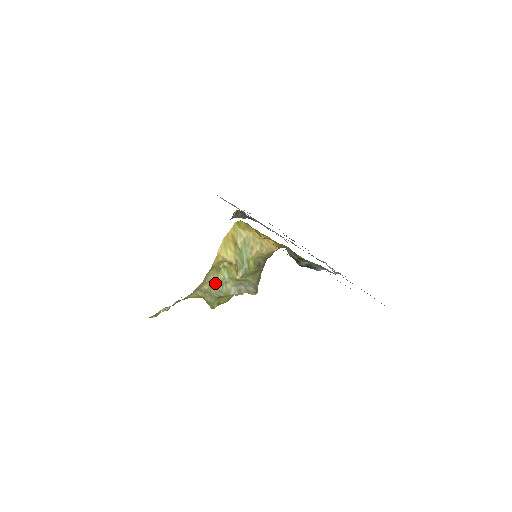
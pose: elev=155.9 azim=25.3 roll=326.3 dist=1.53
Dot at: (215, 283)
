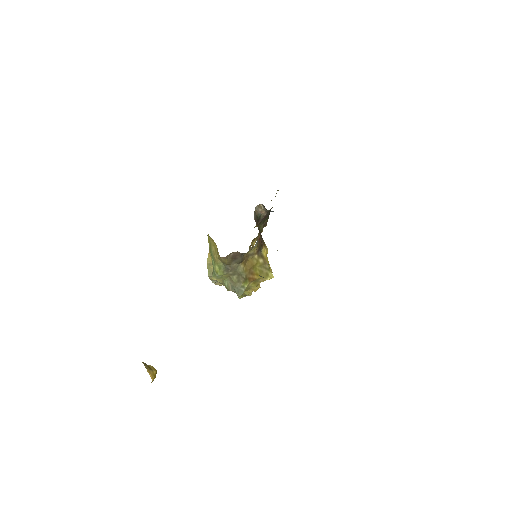
Dot at: occluded
